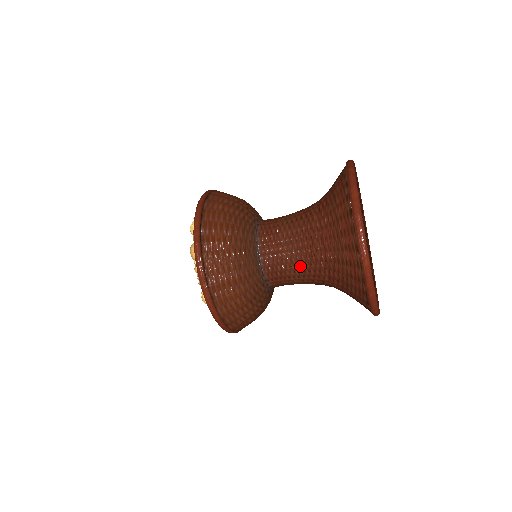
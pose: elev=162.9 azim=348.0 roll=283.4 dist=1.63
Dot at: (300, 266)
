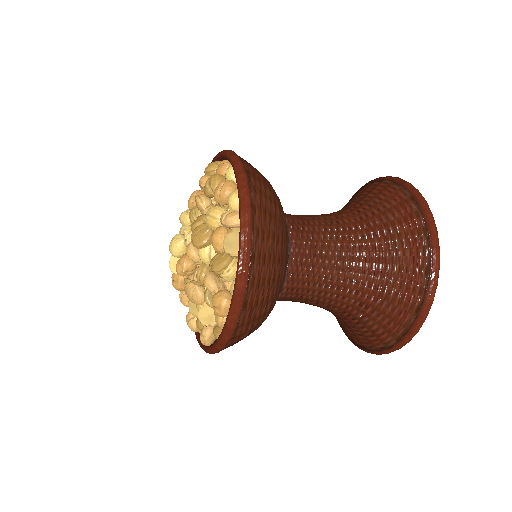
Dot at: (316, 303)
